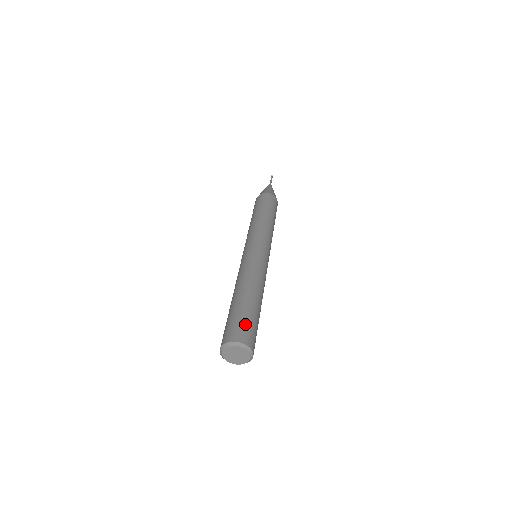
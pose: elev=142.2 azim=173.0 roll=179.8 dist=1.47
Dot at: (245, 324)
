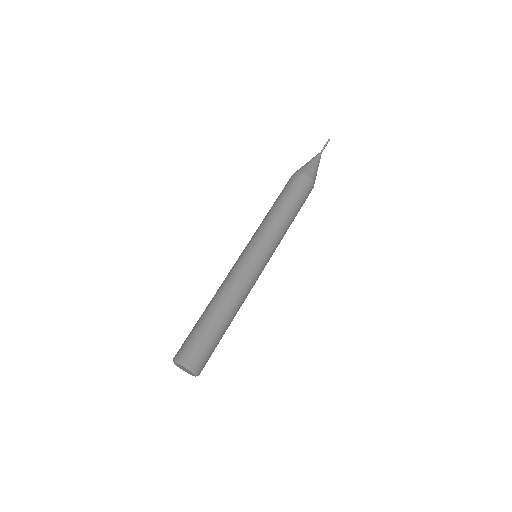
Dot at: (206, 350)
